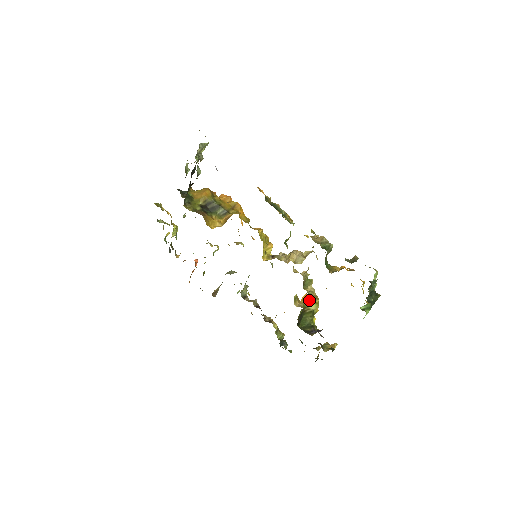
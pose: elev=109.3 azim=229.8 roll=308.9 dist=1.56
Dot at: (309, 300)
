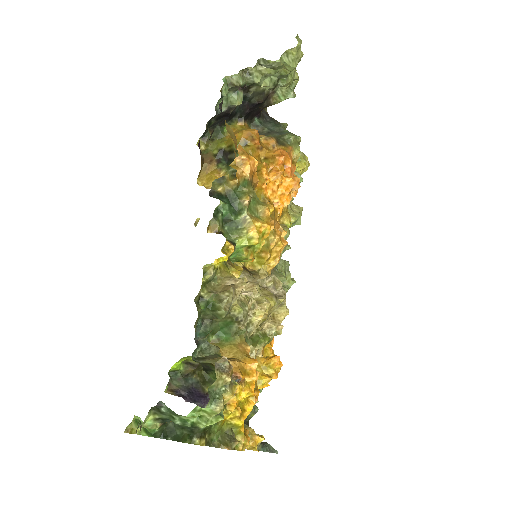
Dot at: occluded
